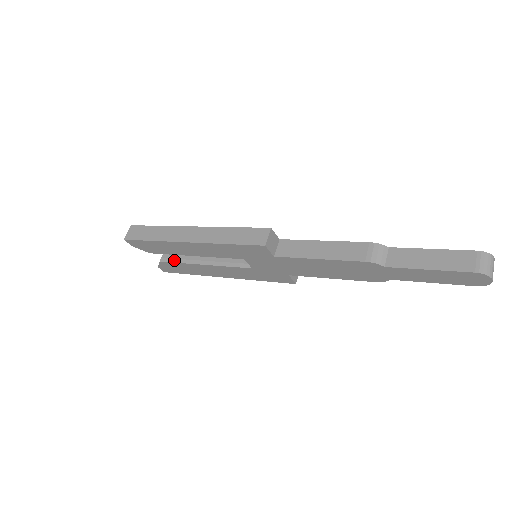
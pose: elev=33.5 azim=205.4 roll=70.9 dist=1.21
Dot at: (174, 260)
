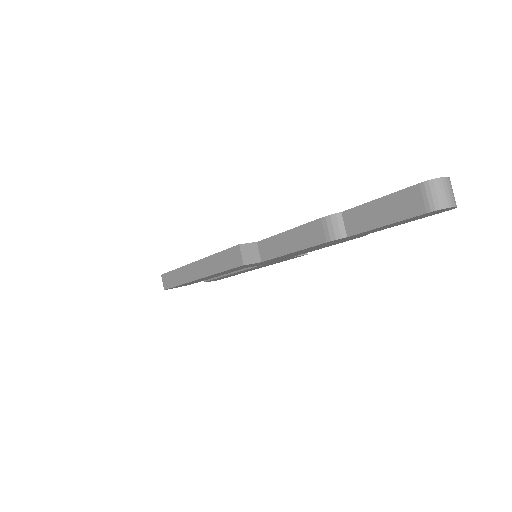
Dot at: (211, 278)
